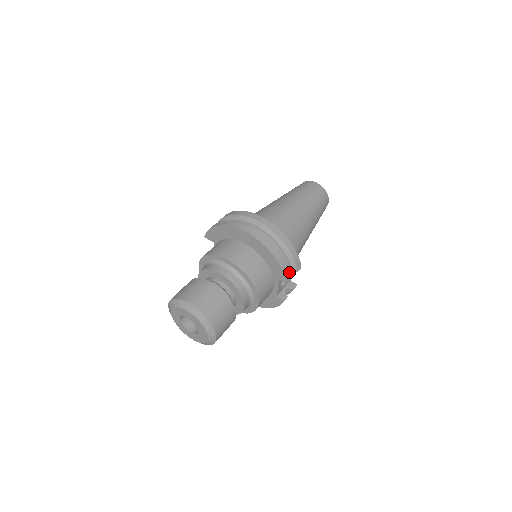
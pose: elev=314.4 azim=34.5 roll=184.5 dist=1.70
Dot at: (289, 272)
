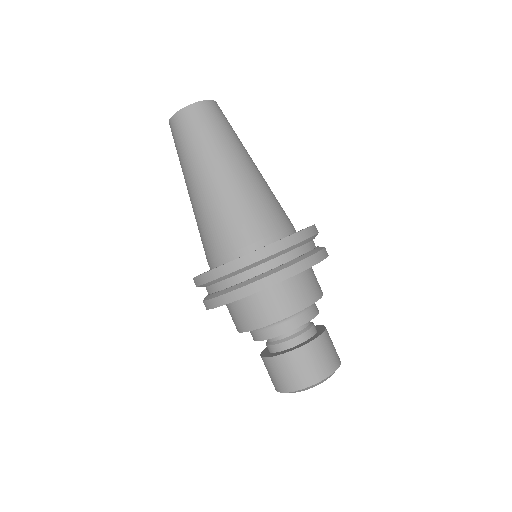
Dot at: (323, 249)
